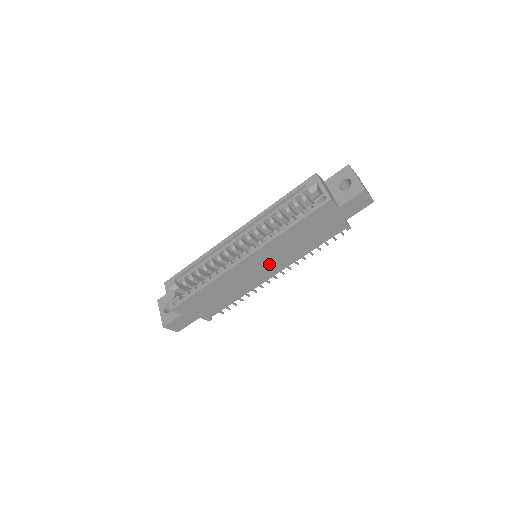
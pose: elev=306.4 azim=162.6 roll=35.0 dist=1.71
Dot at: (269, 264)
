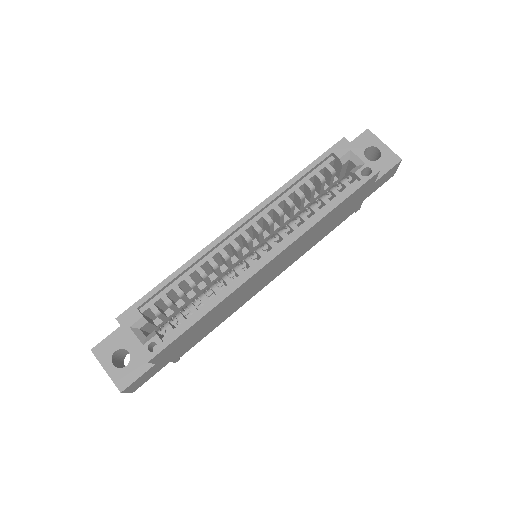
Dot at: (280, 265)
